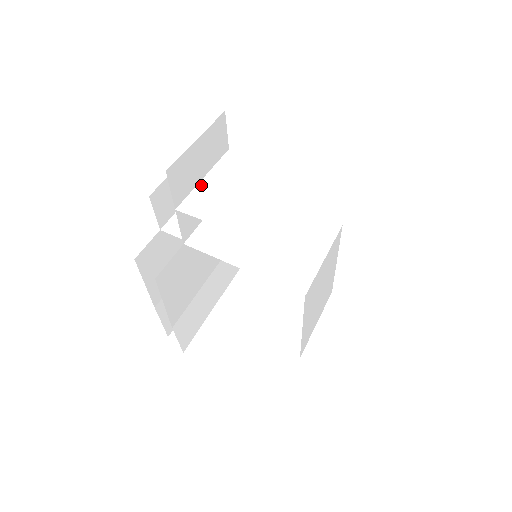
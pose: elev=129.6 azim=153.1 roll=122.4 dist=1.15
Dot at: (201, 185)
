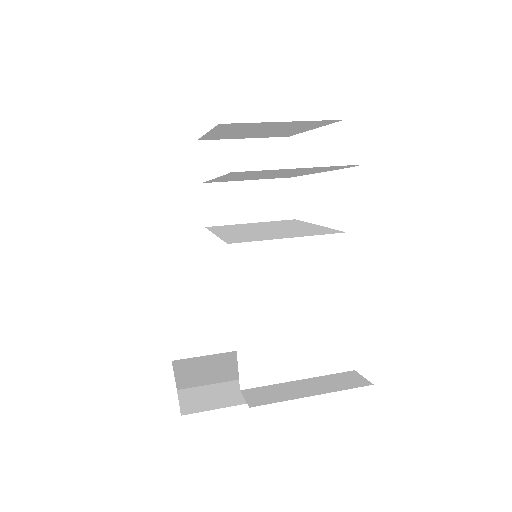
Dot at: (238, 180)
